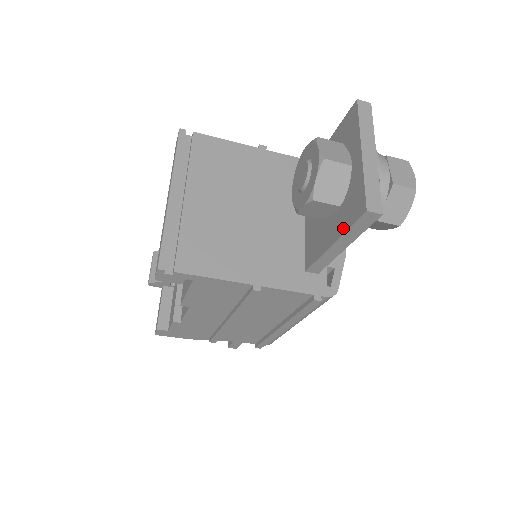
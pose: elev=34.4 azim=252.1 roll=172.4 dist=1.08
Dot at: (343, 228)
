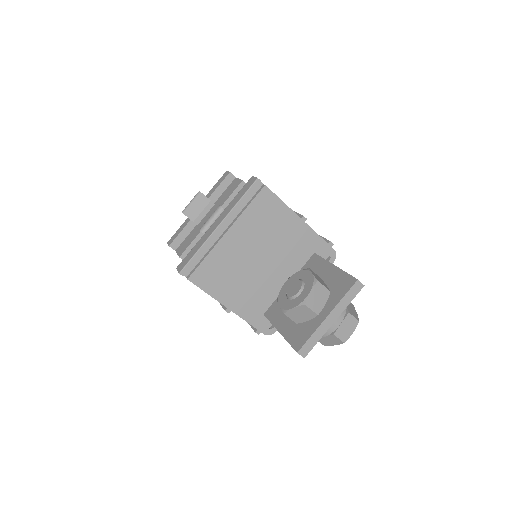
Dot at: (287, 336)
